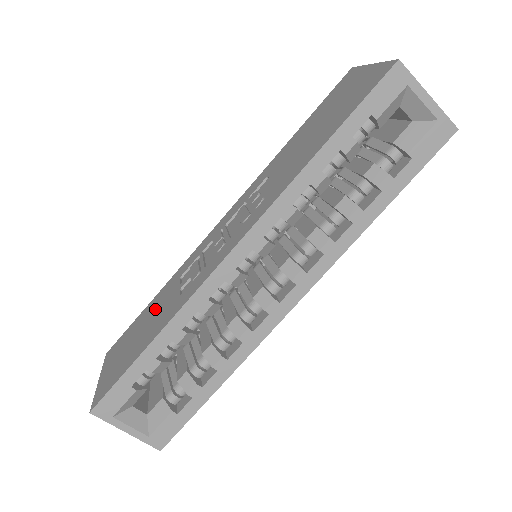
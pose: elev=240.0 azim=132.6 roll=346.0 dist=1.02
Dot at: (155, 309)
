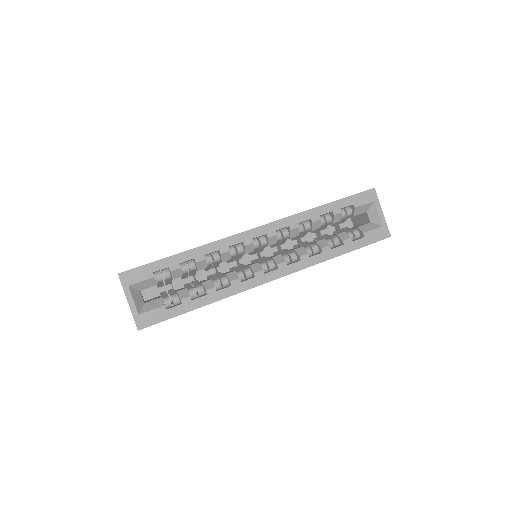
Dot at: occluded
